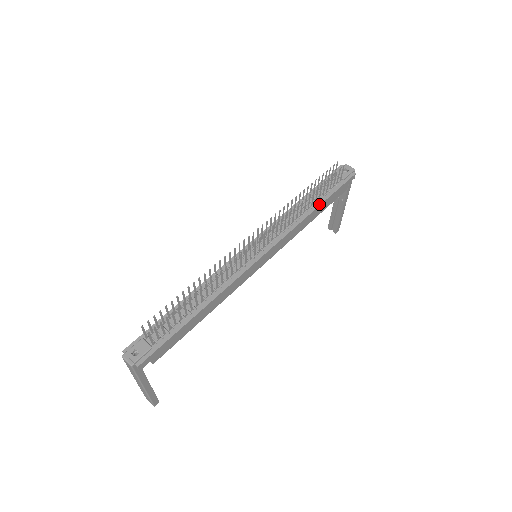
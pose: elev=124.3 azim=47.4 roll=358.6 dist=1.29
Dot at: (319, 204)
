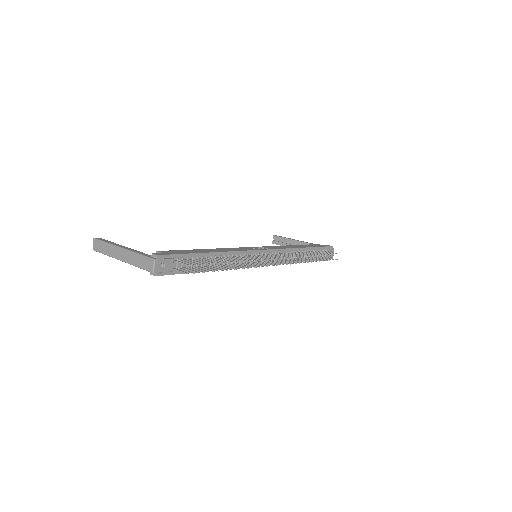
Dot at: occluded
